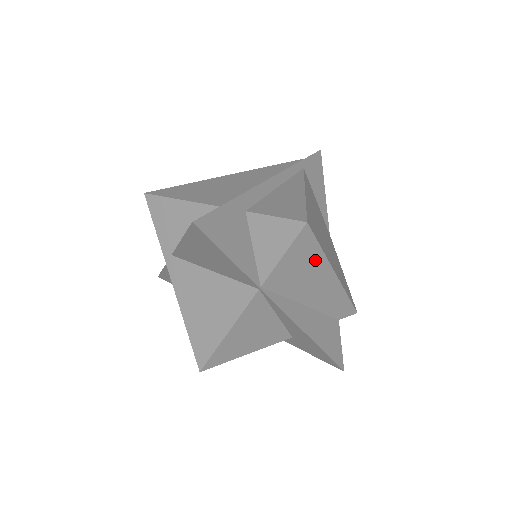
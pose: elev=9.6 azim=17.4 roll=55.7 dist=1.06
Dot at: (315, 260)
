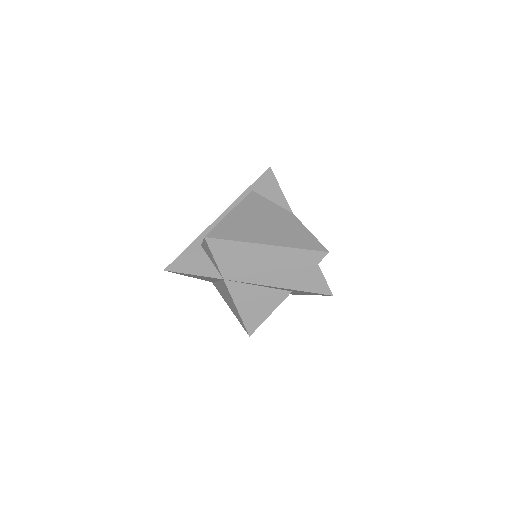
Dot at: (238, 248)
